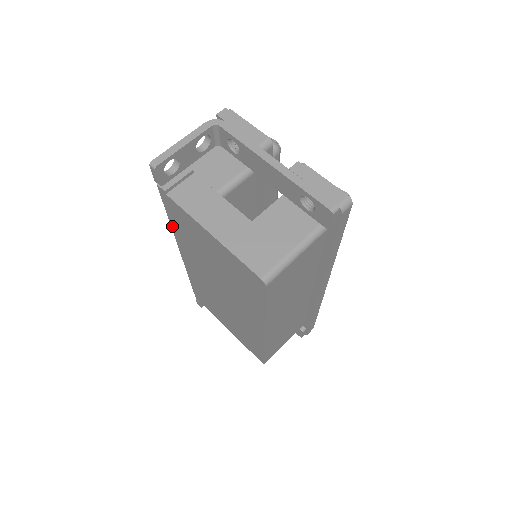
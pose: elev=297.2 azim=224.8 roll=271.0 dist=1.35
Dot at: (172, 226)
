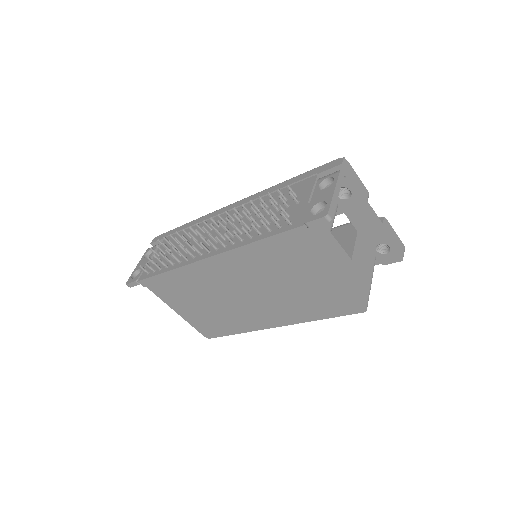
Dot at: (251, 245)
